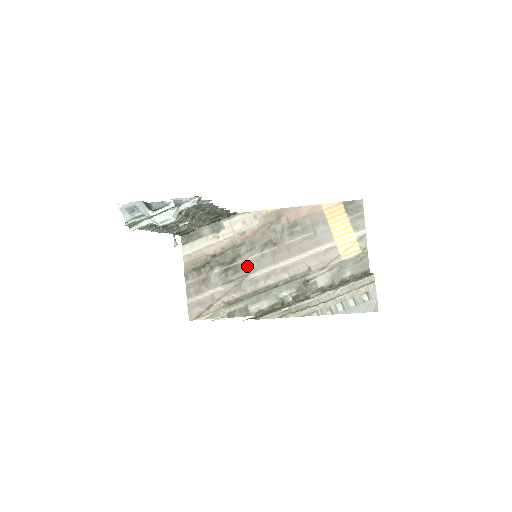
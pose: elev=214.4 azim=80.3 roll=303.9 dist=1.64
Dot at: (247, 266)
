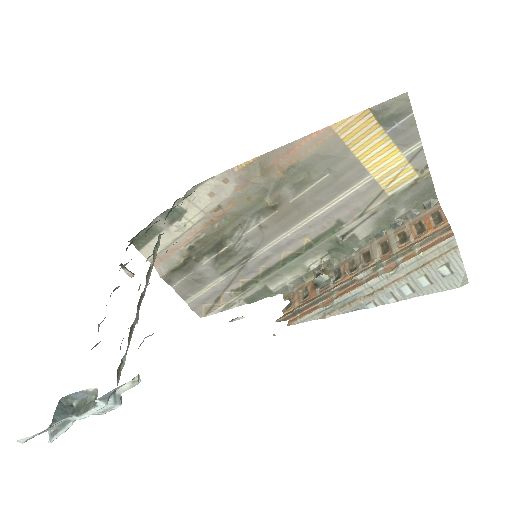
Dot at: (245, 246)
